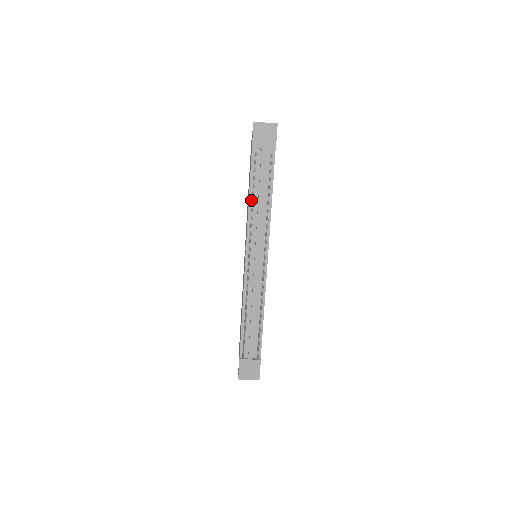
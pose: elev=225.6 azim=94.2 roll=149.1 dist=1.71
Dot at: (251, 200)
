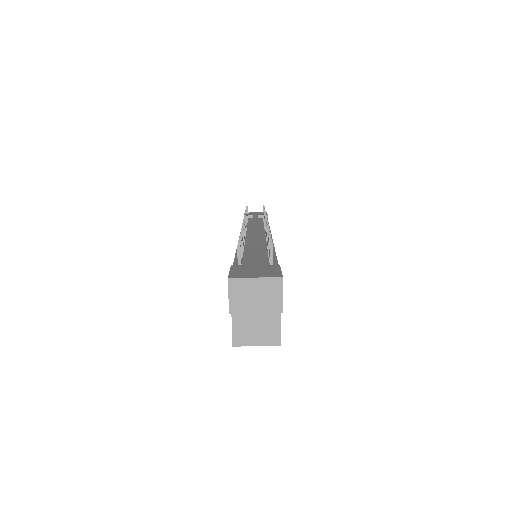
Dot at: occluded
